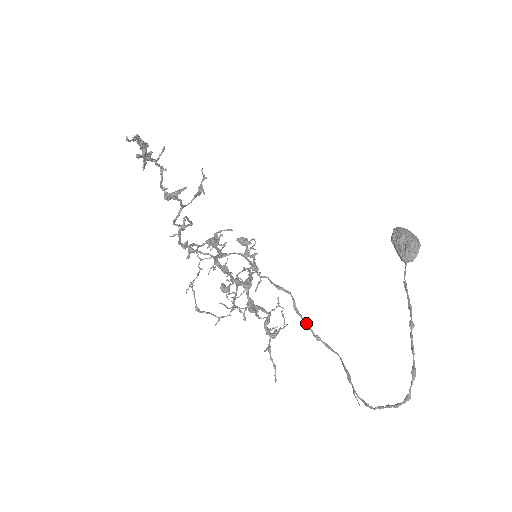
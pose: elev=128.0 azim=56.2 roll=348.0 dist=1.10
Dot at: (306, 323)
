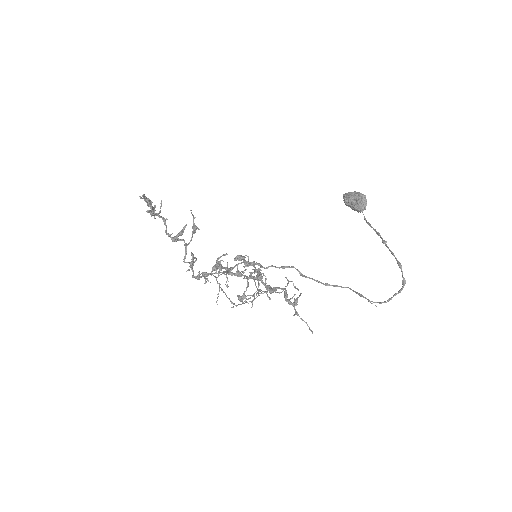
Dot at: (314, 279)
